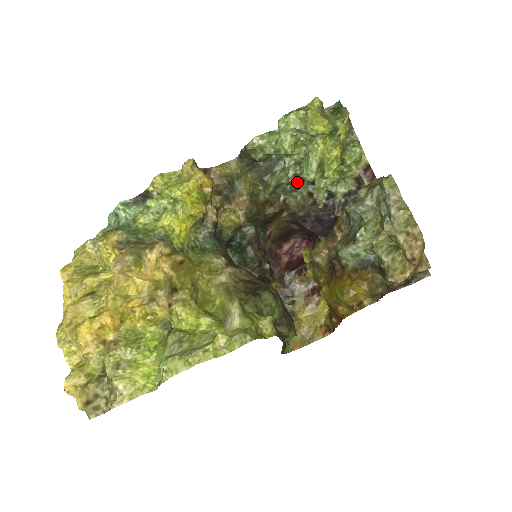
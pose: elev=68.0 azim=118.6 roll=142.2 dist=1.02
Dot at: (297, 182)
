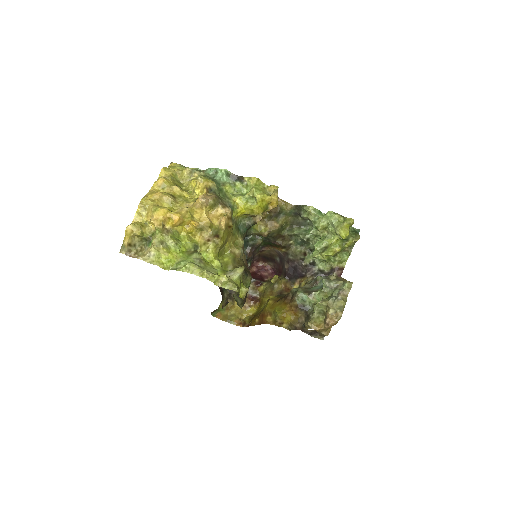
Dot at: (305, 242)
